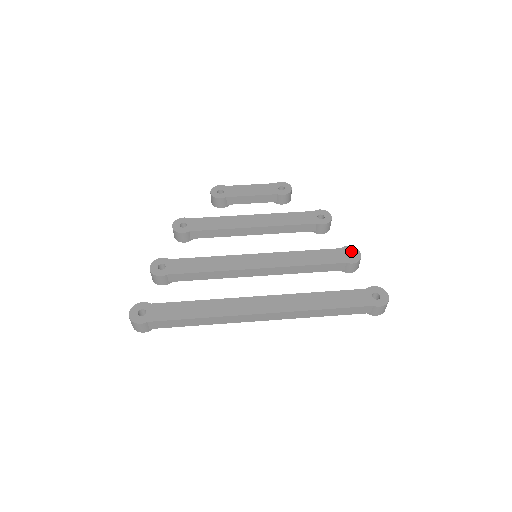
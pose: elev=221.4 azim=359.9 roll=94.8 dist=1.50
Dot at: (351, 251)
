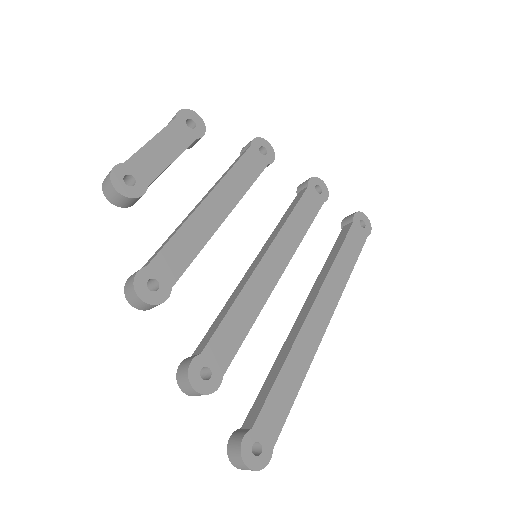
Dot at: (317, 184)
